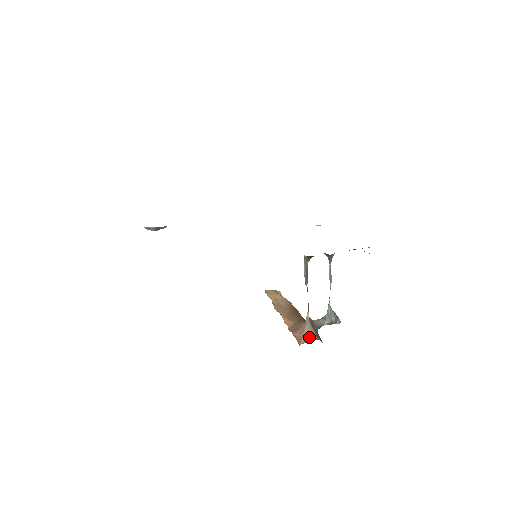
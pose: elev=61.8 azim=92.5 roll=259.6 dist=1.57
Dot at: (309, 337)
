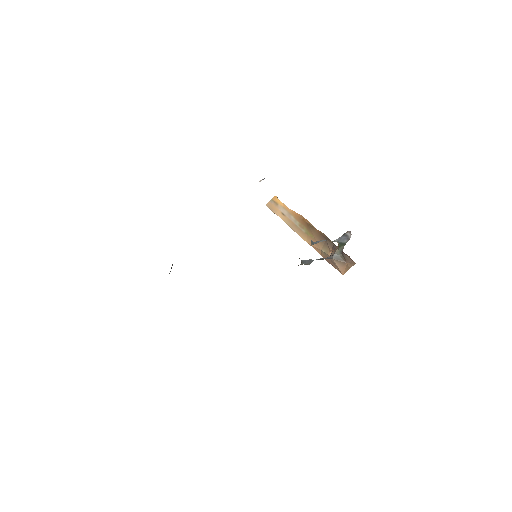
Dot at: (344, 267)
